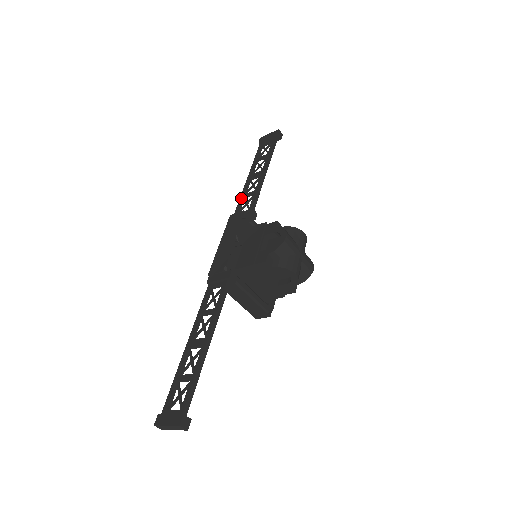
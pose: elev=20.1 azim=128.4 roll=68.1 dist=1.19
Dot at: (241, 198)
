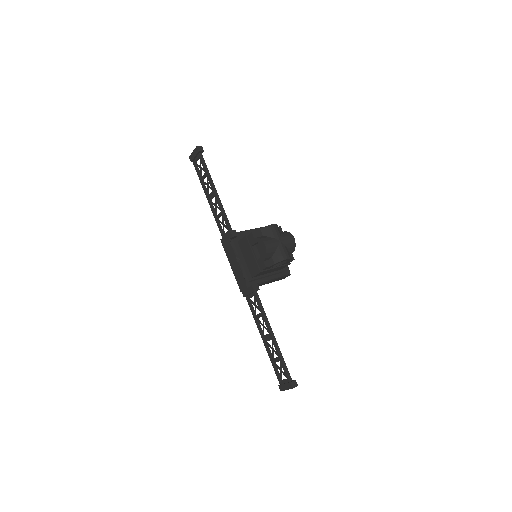
Dot at: (216, 221)
